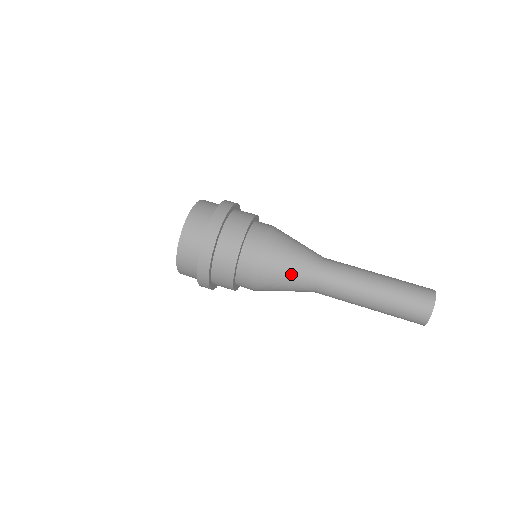
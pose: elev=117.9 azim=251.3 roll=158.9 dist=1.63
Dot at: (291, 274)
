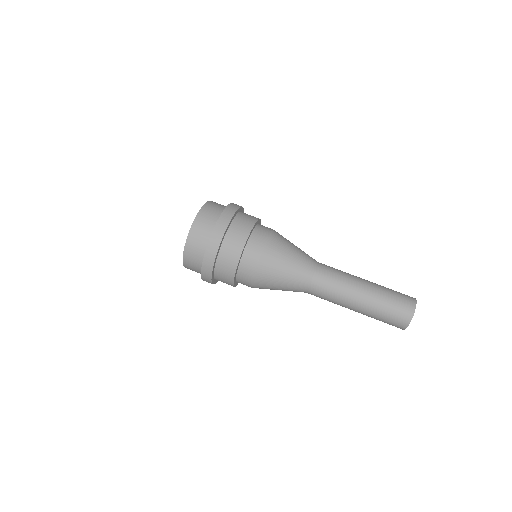
Dot at: (283, 289)
